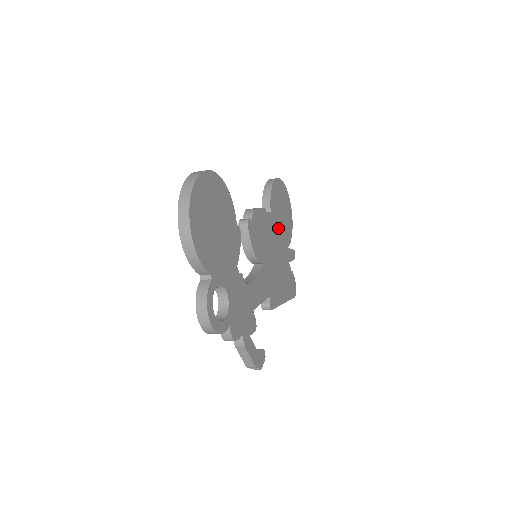
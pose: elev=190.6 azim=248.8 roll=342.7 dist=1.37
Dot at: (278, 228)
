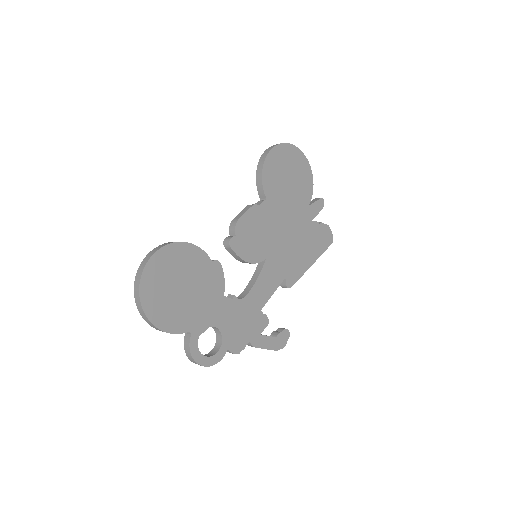
Dot at: (285, 202)
